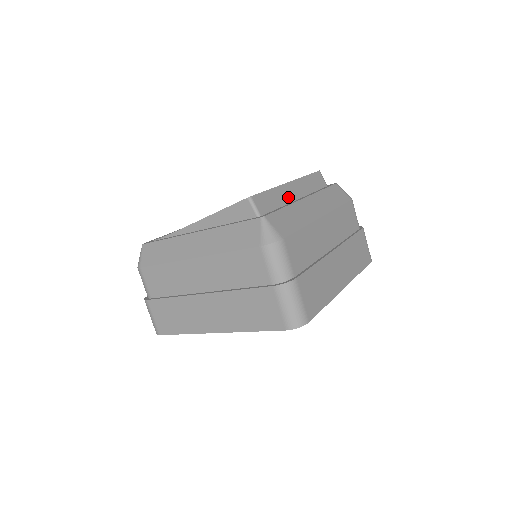
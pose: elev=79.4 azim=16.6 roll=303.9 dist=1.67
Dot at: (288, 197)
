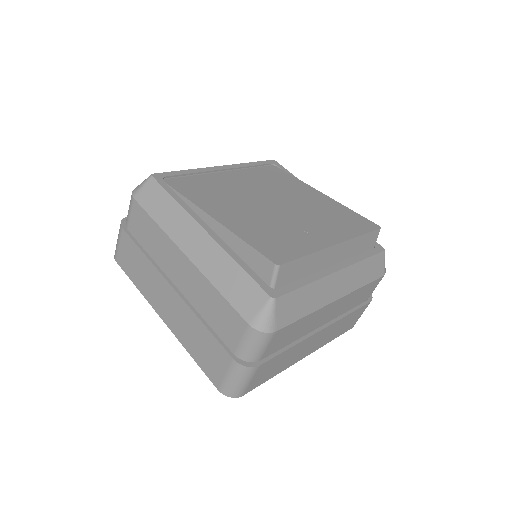
Dot at: (322, 263)
